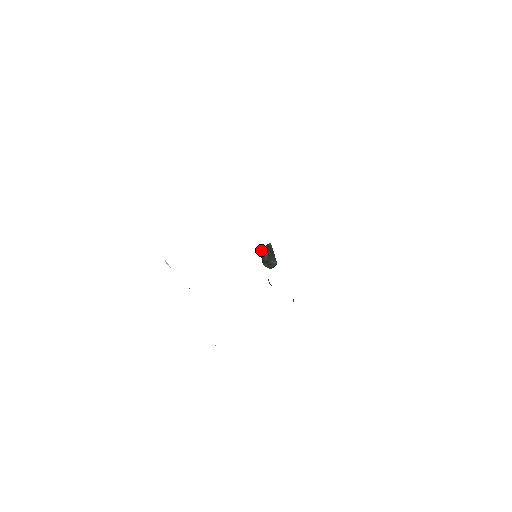
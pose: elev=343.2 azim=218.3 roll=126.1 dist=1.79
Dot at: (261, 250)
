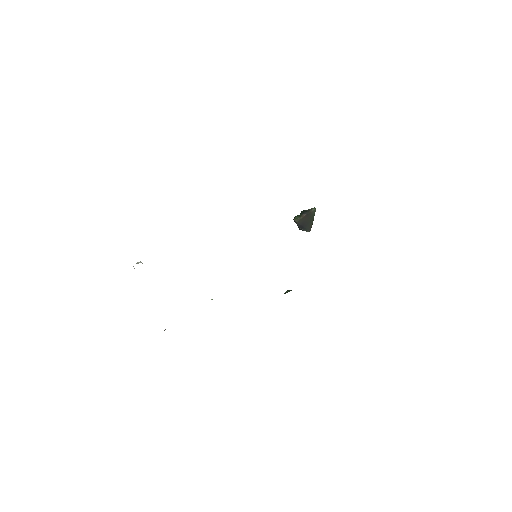
Dot at: (296, 216)
